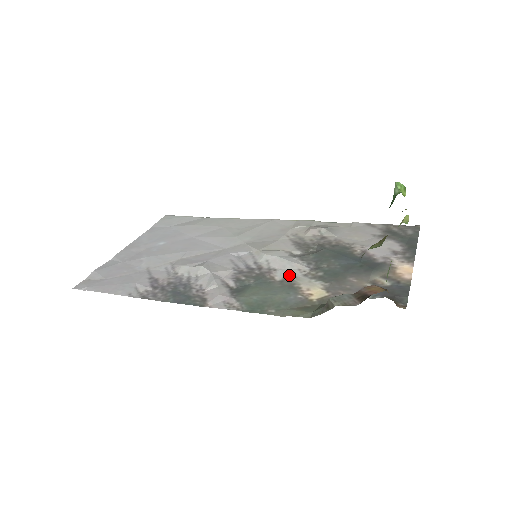
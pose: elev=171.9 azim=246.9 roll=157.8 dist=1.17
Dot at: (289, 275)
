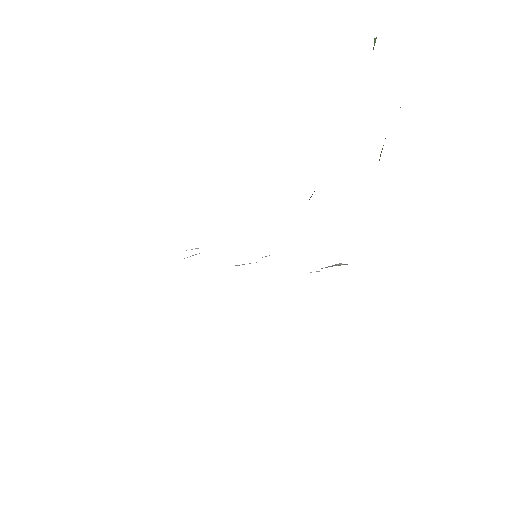
Dot at: occluded
